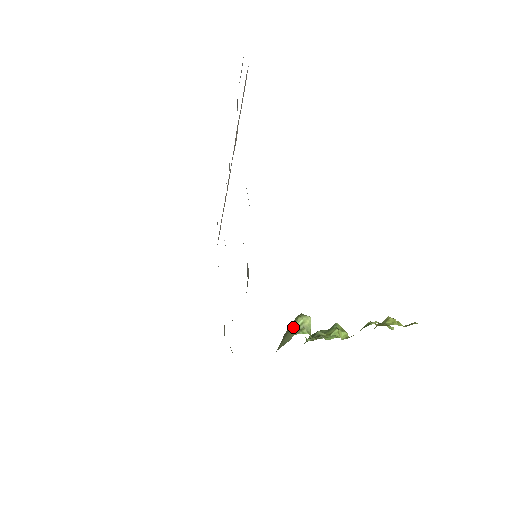
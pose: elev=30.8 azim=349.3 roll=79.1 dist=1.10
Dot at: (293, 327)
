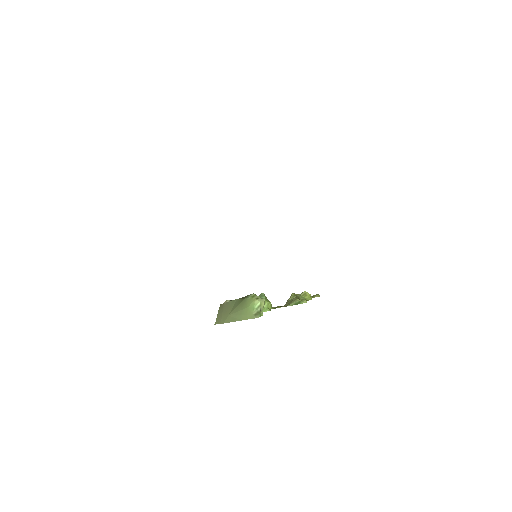
Dot at: (250, 308)
